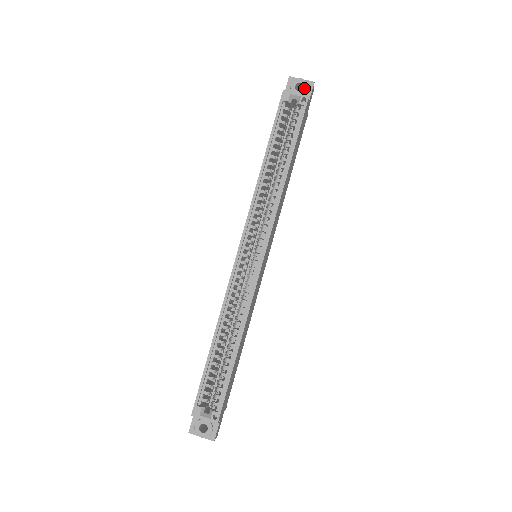
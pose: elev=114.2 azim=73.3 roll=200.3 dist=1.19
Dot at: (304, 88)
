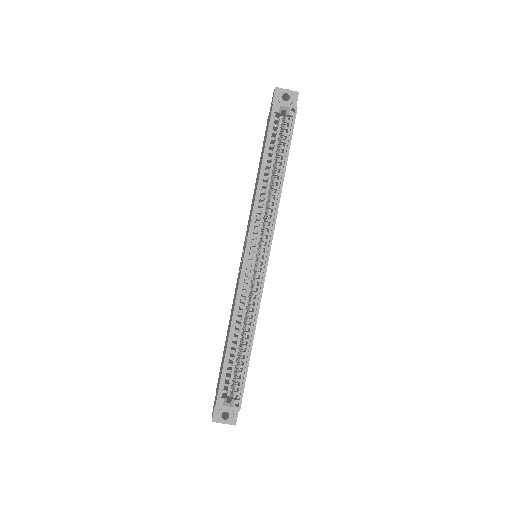
Dot at: (290, 98)
